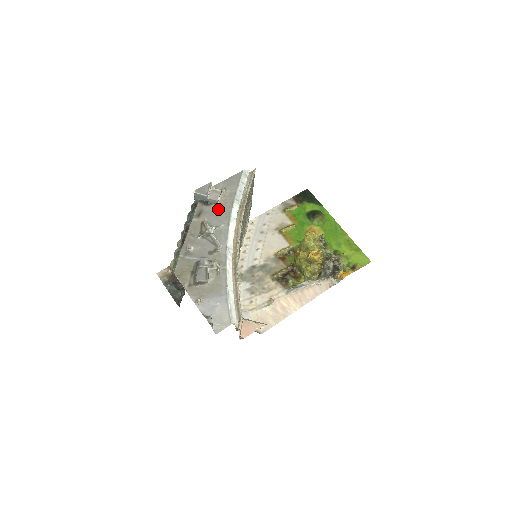
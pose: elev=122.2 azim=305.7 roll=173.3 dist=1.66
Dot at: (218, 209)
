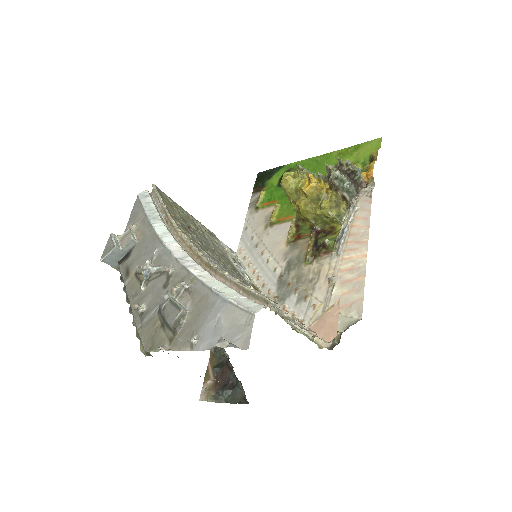
Dot at: (141, 246)
